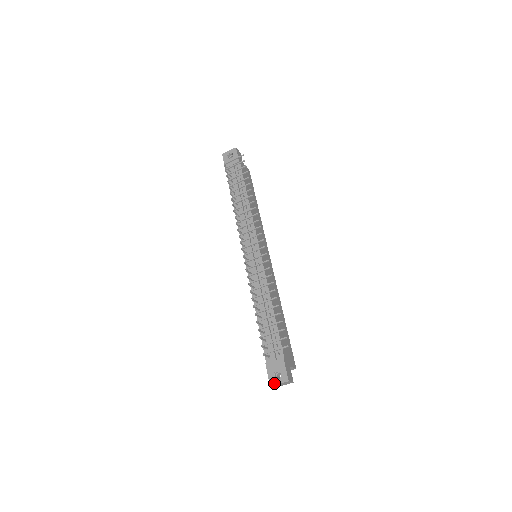
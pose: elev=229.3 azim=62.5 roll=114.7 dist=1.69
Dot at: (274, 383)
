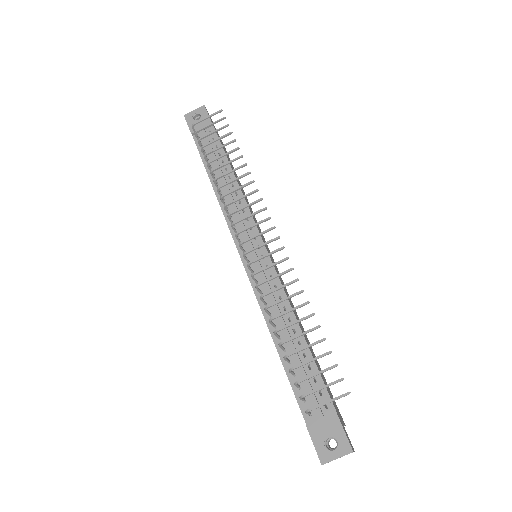
Dot at: (328, 458)
